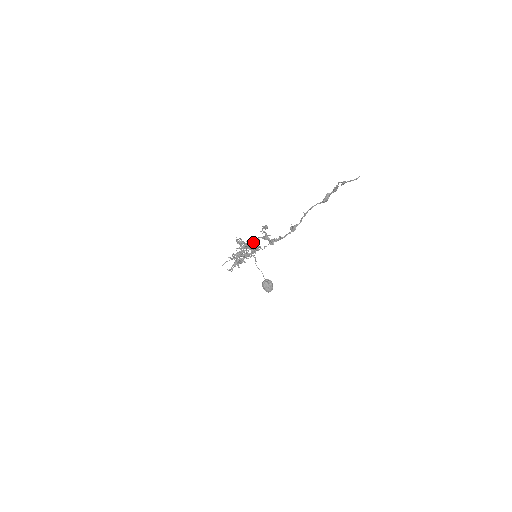
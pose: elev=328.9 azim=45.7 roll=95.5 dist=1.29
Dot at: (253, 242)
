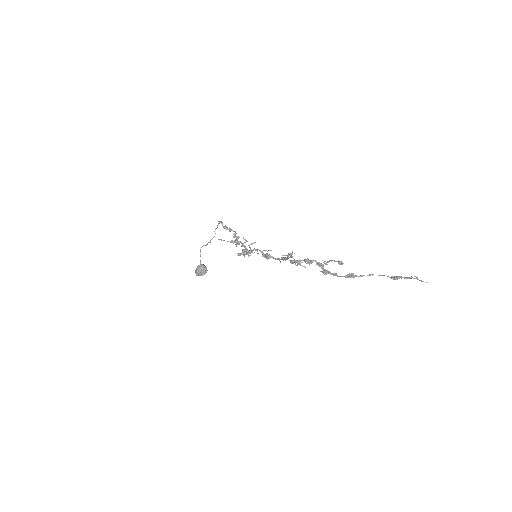
Dot at: (307, 260)
